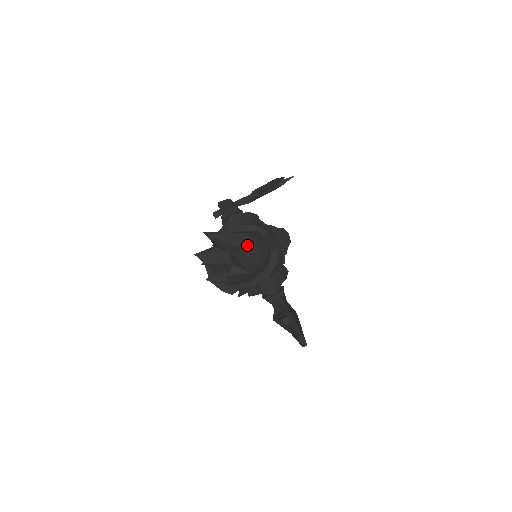
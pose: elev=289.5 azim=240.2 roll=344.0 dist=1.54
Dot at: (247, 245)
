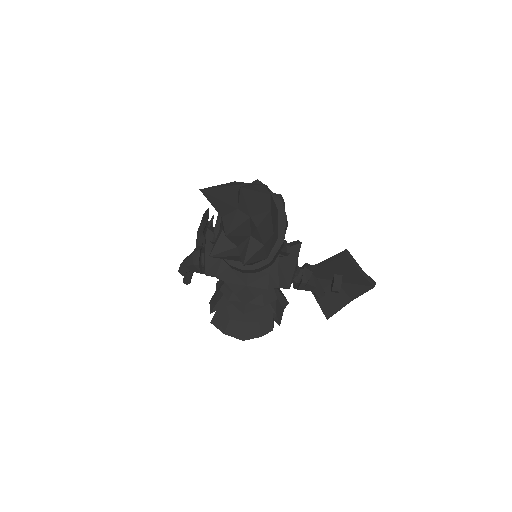
Dot at: occluded
